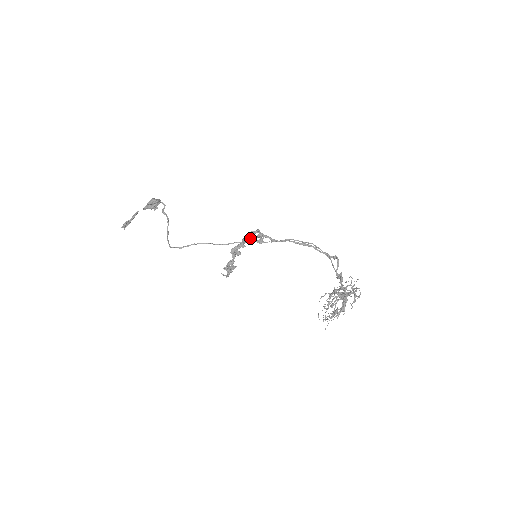
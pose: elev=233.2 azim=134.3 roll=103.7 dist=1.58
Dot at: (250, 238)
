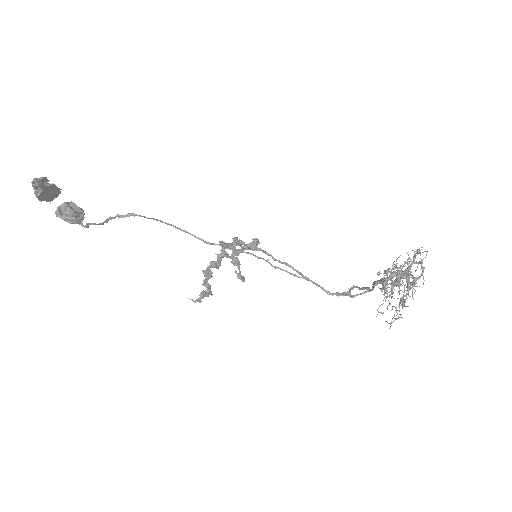
Dot at: (241, 243)
